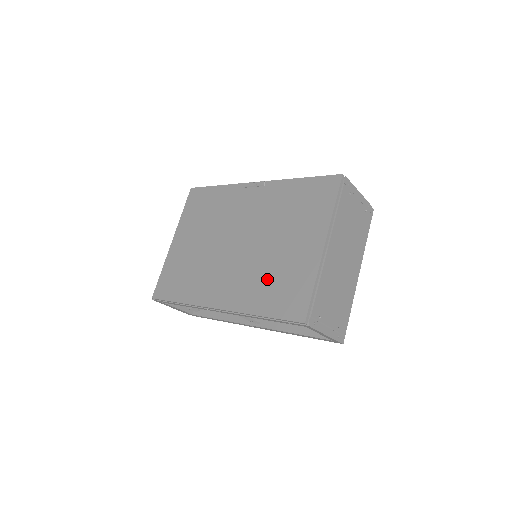
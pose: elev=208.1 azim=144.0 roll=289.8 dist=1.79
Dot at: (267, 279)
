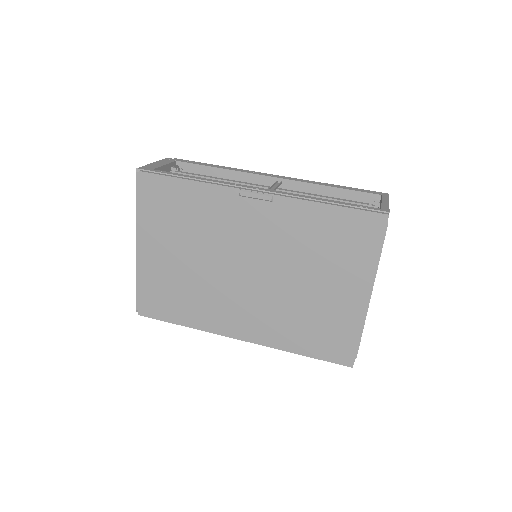
Dot at: (301, 320)
